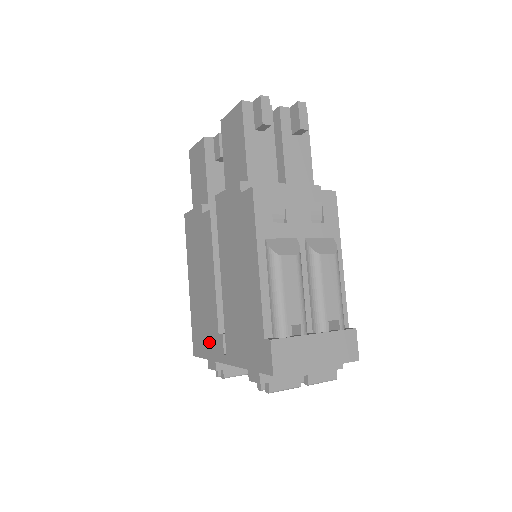
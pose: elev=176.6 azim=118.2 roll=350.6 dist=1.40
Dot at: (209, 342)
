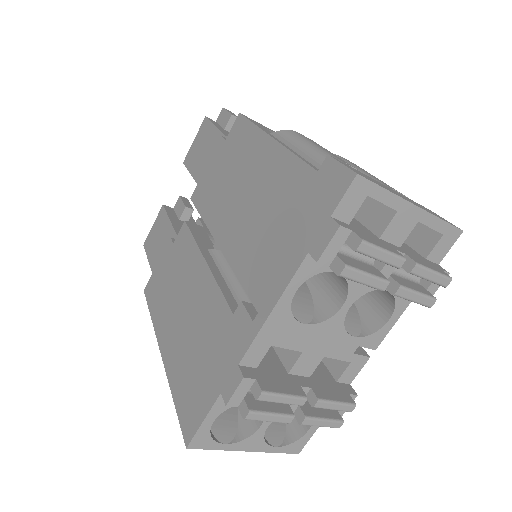
Dot at: (217, 359)
